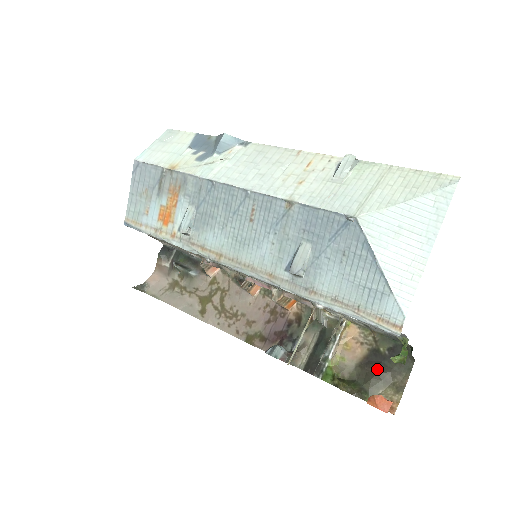
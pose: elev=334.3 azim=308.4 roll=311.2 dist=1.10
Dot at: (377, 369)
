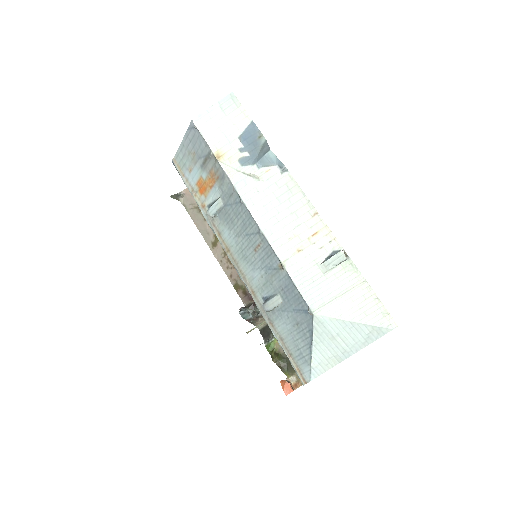
Dot at: occluded
